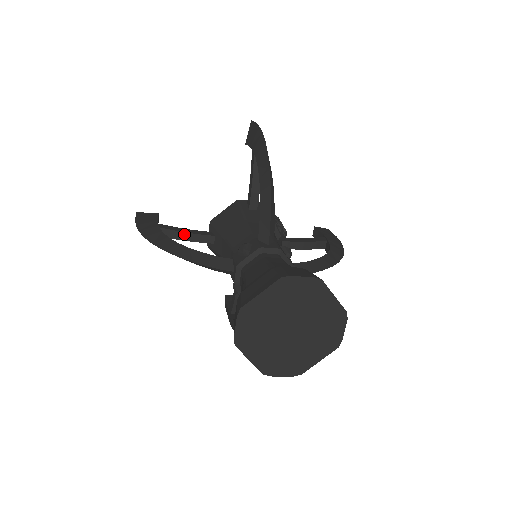
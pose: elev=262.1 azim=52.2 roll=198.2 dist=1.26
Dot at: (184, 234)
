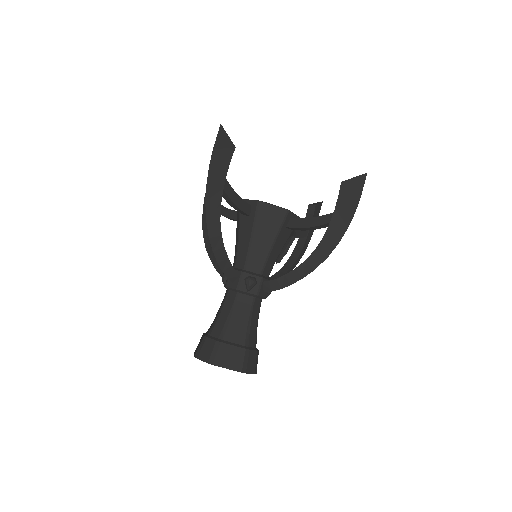
Dot at: (233, 204)
